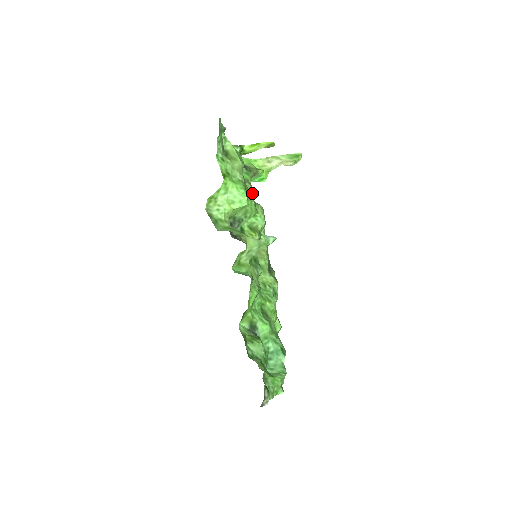
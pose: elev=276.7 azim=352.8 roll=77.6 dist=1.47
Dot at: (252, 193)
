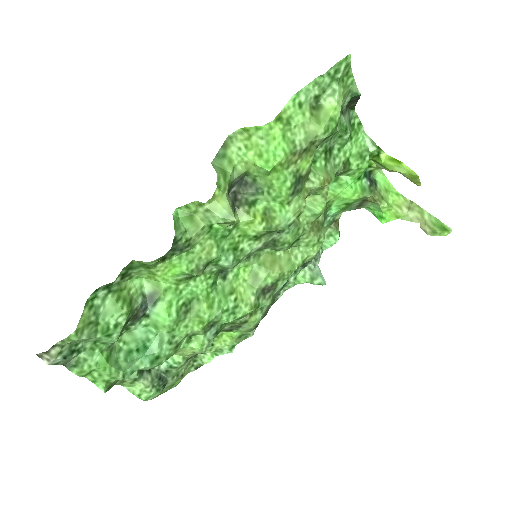
Dot at: (315, 187)
